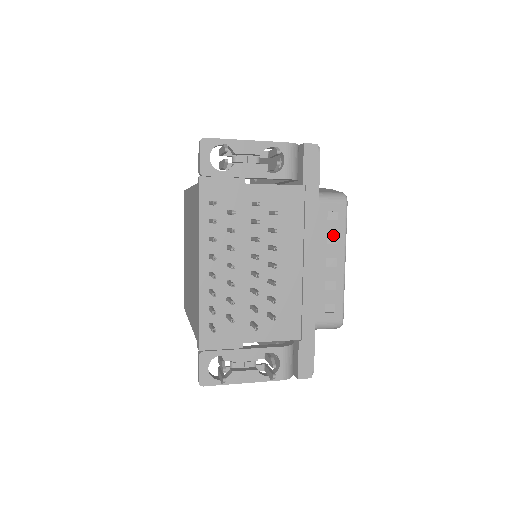
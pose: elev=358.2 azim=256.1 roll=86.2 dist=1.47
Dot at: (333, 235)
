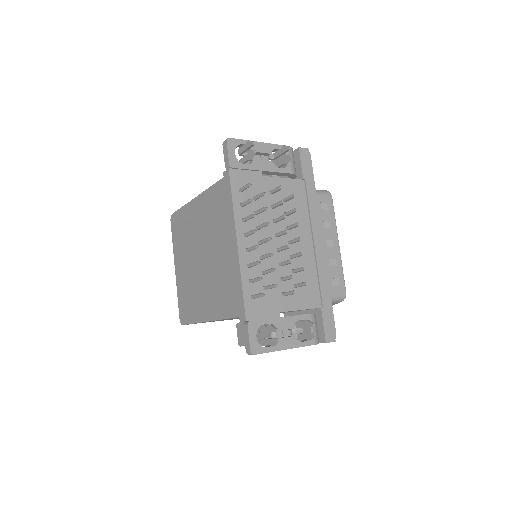
Dot at: (327, 221)
